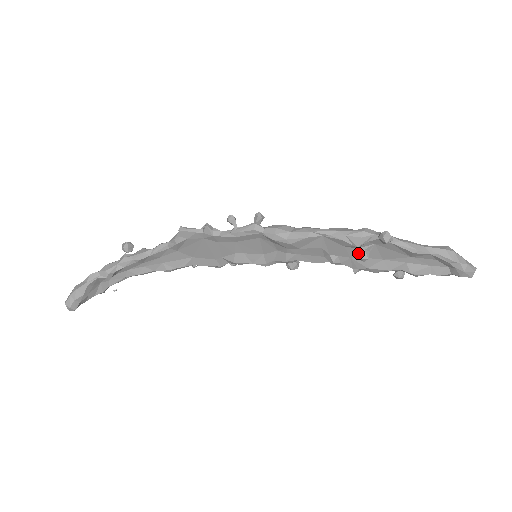
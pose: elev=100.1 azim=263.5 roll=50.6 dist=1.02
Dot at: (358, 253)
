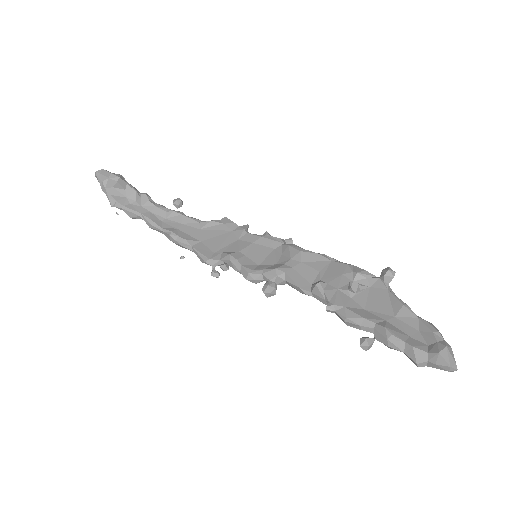
Dot at: (350, 283)
